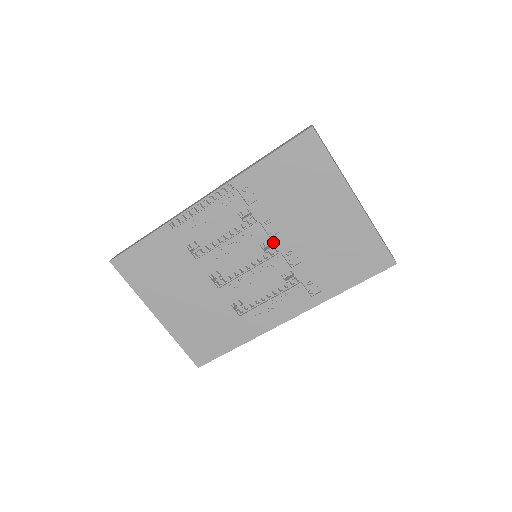
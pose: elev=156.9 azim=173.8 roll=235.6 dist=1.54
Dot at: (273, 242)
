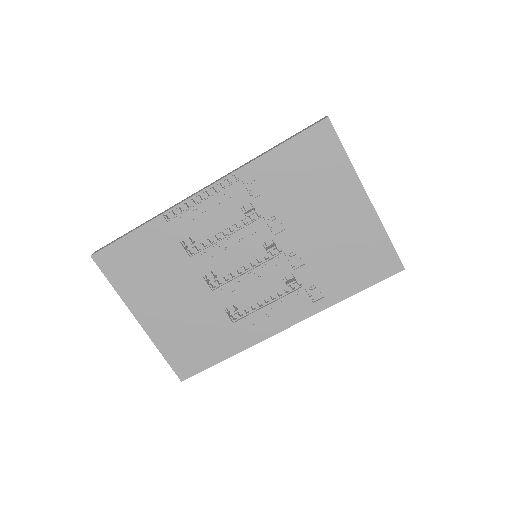
Dot at: (277, 241)
